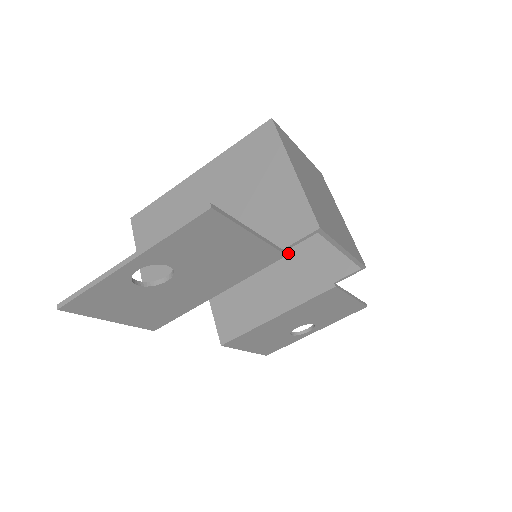
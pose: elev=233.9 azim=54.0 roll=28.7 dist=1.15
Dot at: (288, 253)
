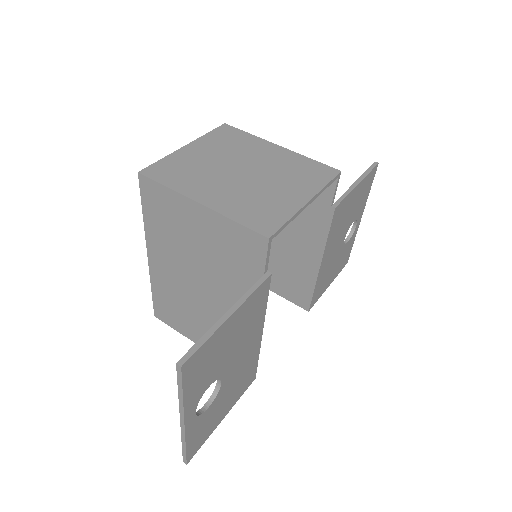
Dot at: occluded
